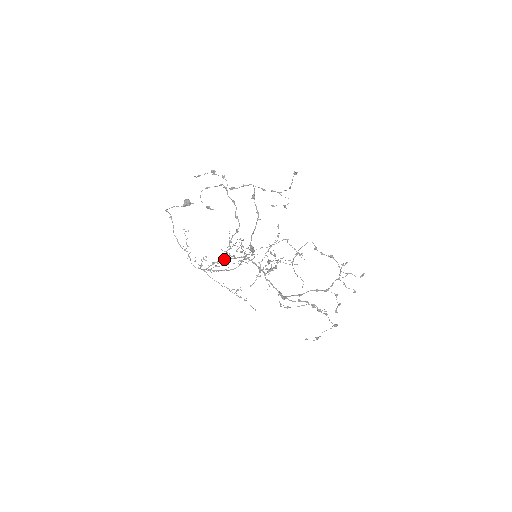
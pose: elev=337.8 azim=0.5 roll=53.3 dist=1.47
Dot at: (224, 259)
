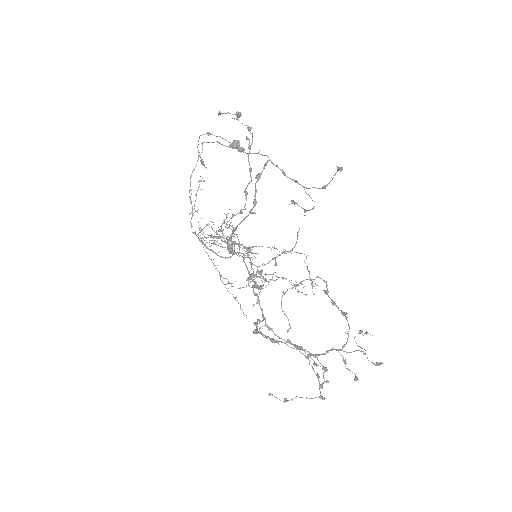
Dot at: (225, 238)
